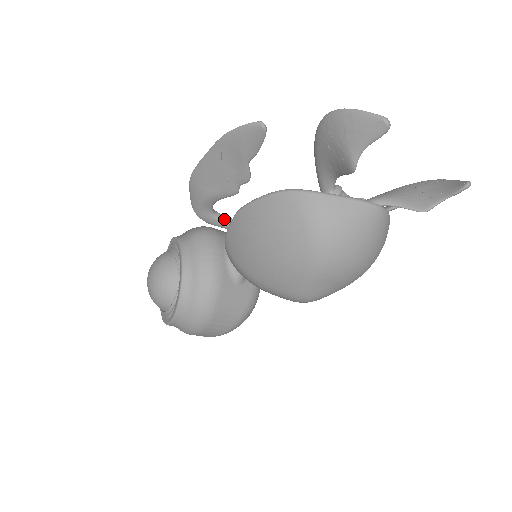
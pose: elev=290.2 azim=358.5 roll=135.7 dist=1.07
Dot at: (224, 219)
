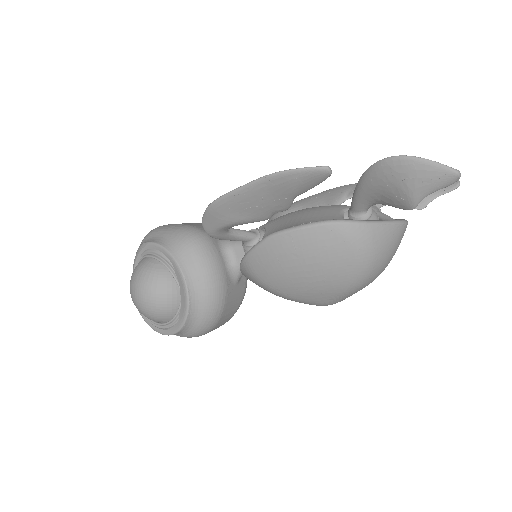
Dot at: (236, 233)
